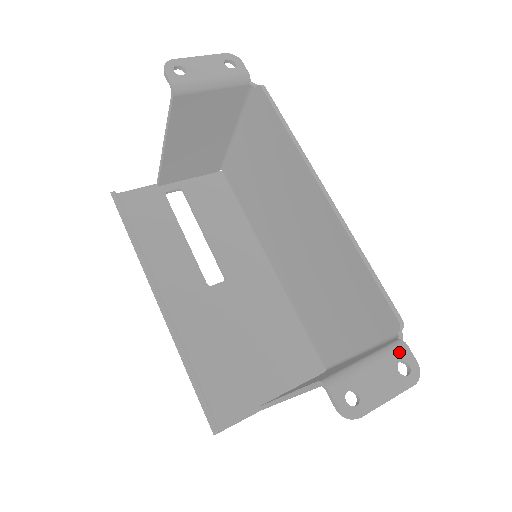
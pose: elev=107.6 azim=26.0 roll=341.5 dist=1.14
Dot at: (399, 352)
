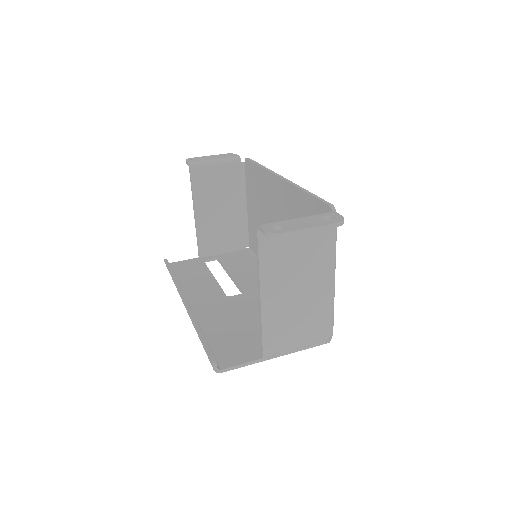
Dot at: (326, 214)
